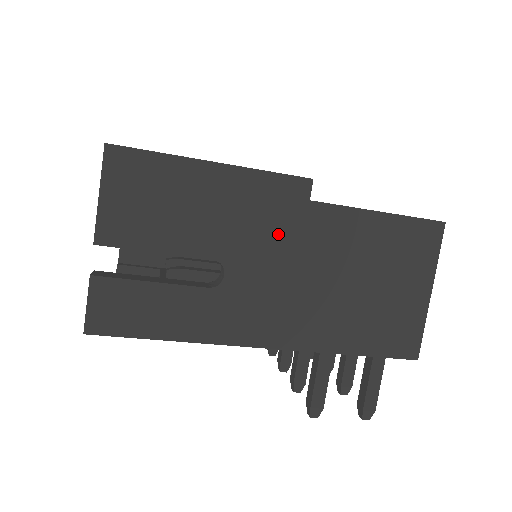
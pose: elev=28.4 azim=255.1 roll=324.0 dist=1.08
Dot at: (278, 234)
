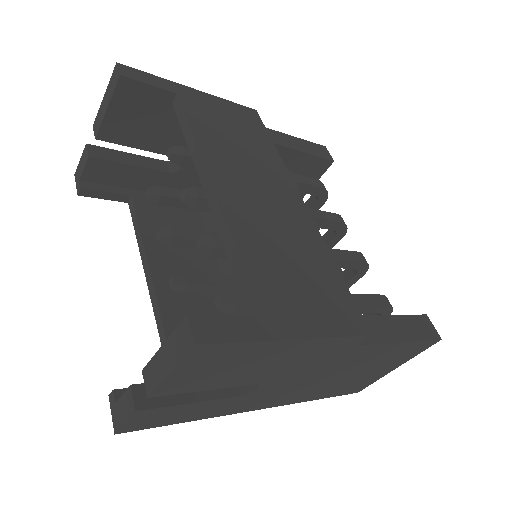
Dot at: (317, 365)
